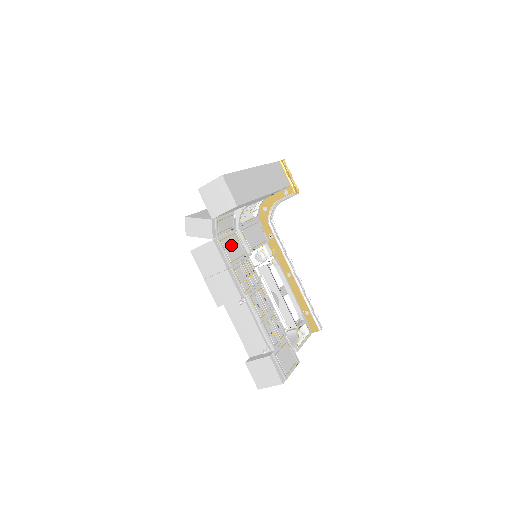
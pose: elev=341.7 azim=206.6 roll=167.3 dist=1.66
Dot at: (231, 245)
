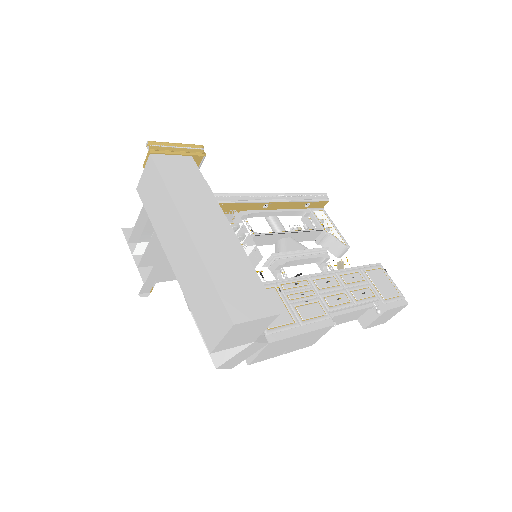
Dot at: occluded
